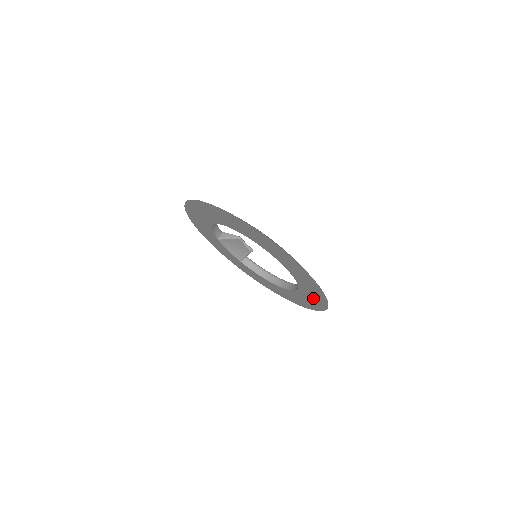
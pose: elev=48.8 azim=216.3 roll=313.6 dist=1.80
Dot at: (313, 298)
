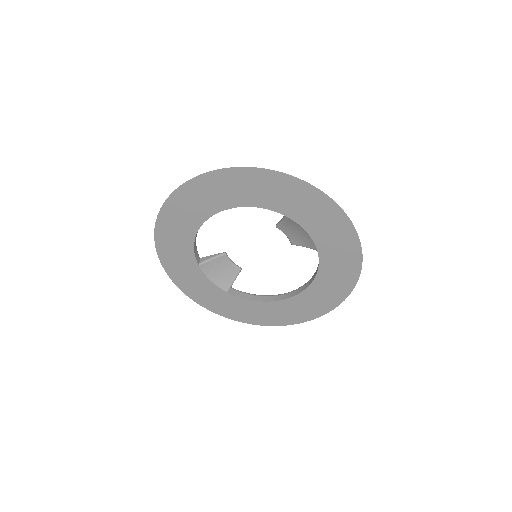
Dot at: (339, 273)
